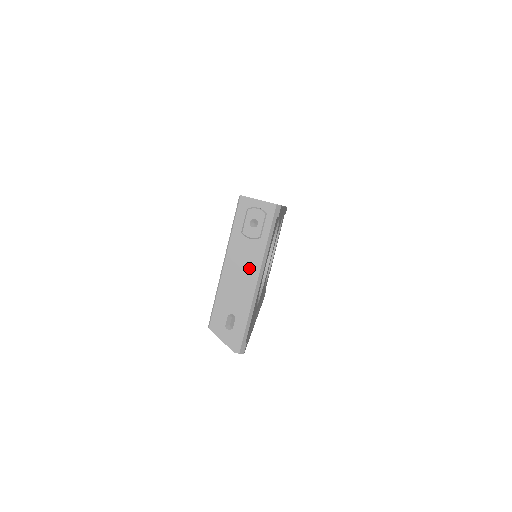
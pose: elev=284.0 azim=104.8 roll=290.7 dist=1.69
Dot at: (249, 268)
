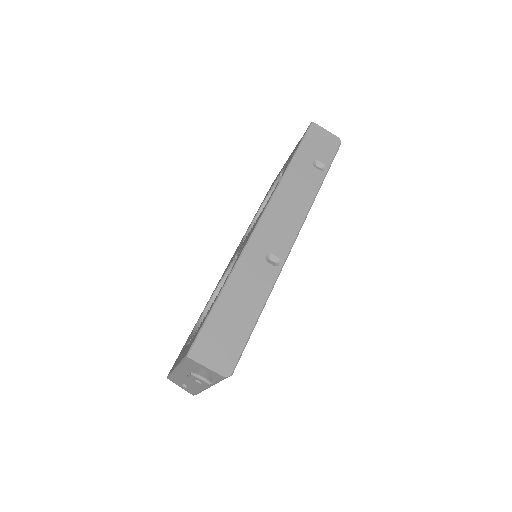
Dot at: occluded
